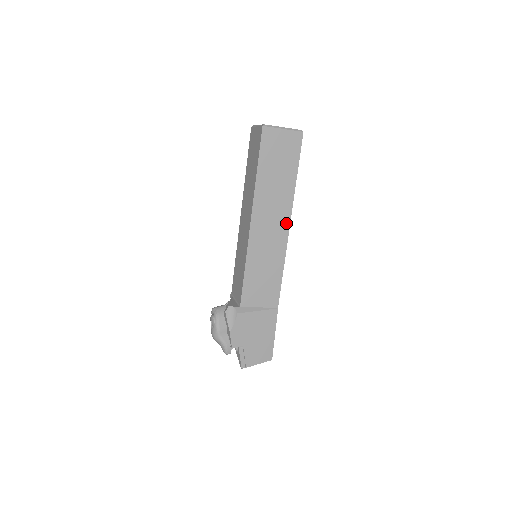
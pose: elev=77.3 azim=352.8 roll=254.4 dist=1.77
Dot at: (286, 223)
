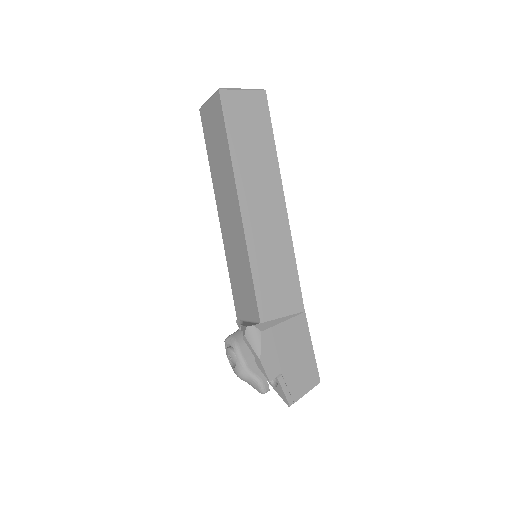
Dot at: (280, 201)
